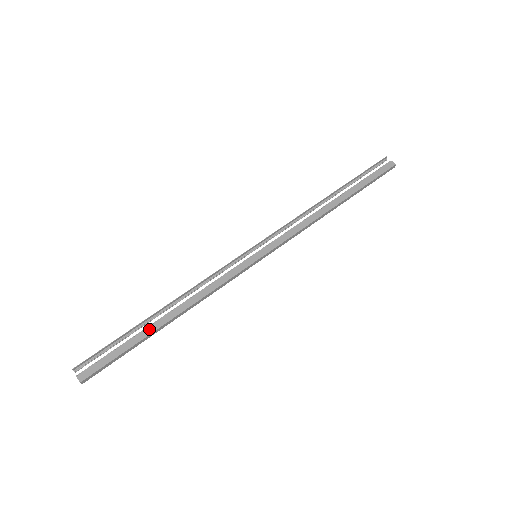
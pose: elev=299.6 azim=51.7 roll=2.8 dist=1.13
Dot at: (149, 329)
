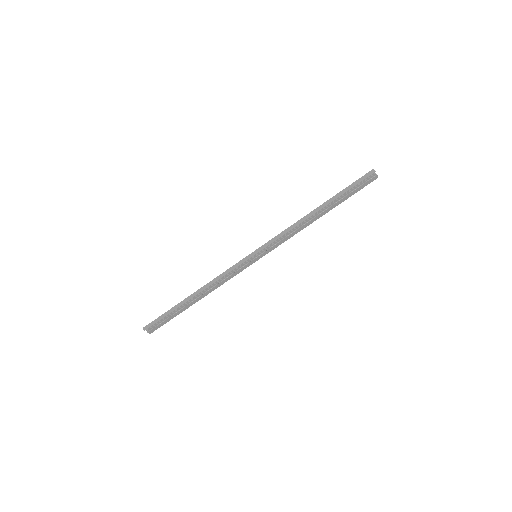
Dot at: (187, 307)
